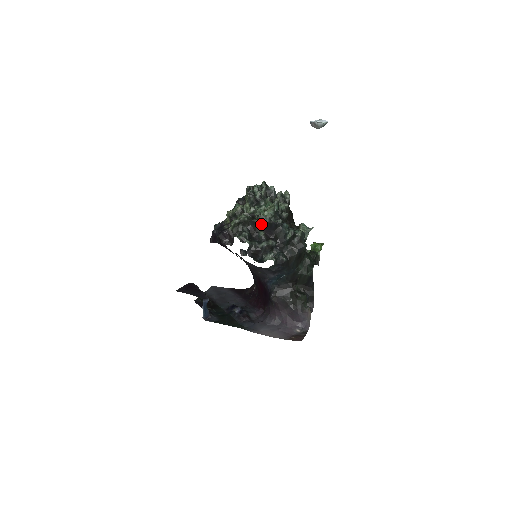
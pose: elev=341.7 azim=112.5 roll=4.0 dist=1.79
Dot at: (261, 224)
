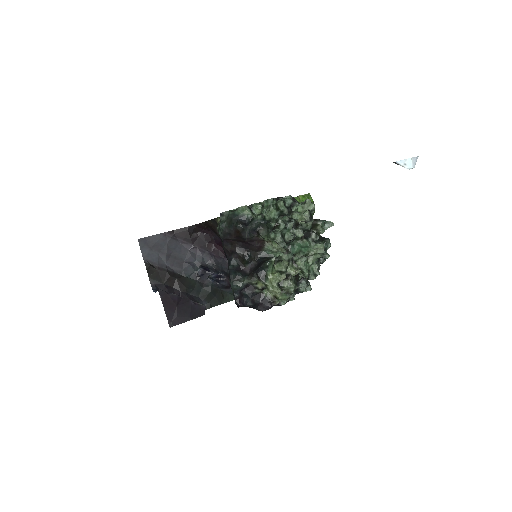
Dot at: occluded
